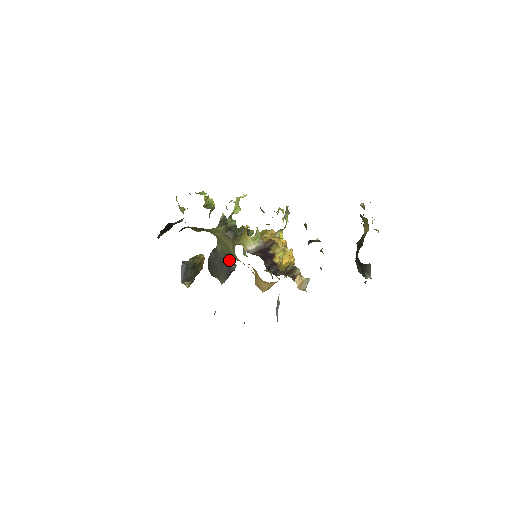
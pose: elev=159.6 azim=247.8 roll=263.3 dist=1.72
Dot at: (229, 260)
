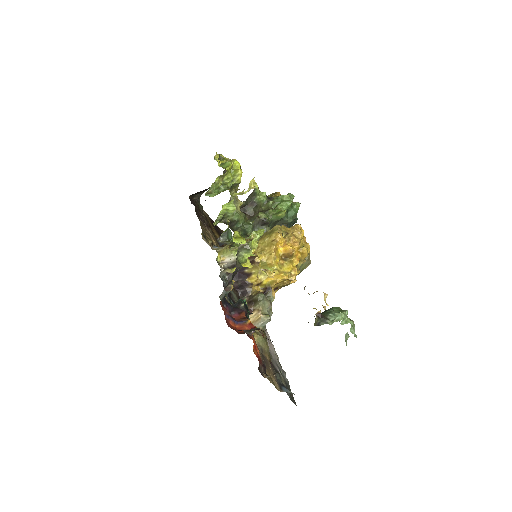
Dot at: occluded
